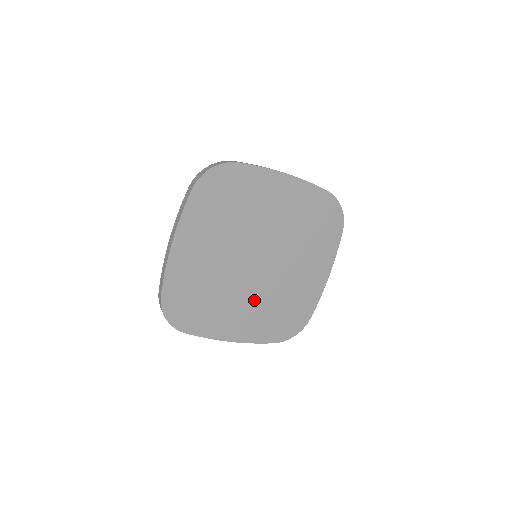
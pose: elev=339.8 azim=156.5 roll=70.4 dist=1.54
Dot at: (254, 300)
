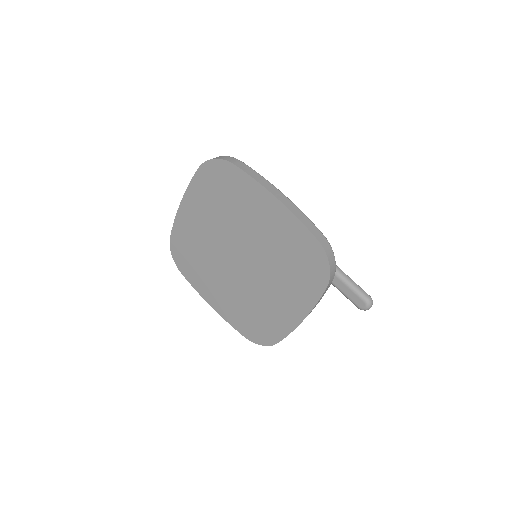
Dot at: (232, 288)
